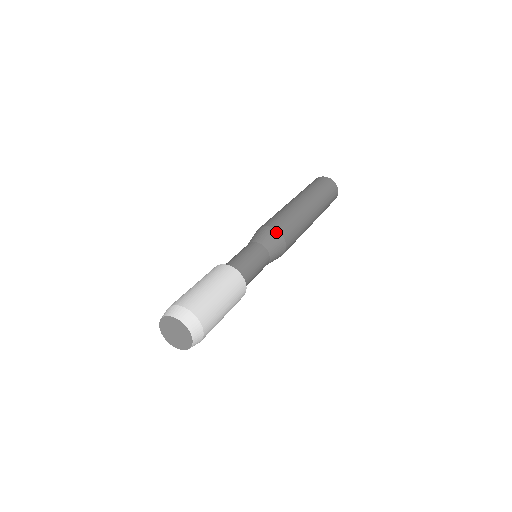
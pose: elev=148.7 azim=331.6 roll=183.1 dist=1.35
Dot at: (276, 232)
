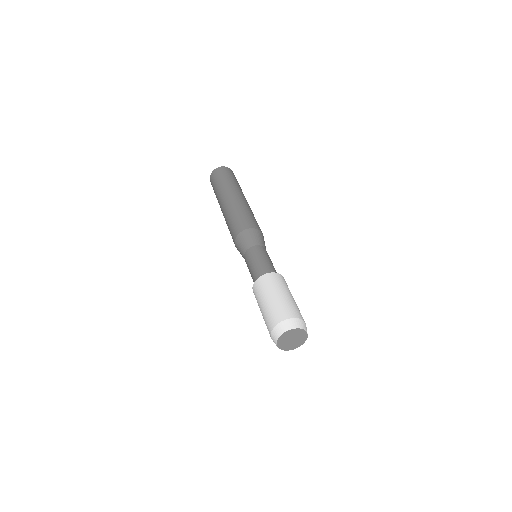
Dot at: (243, 233)
